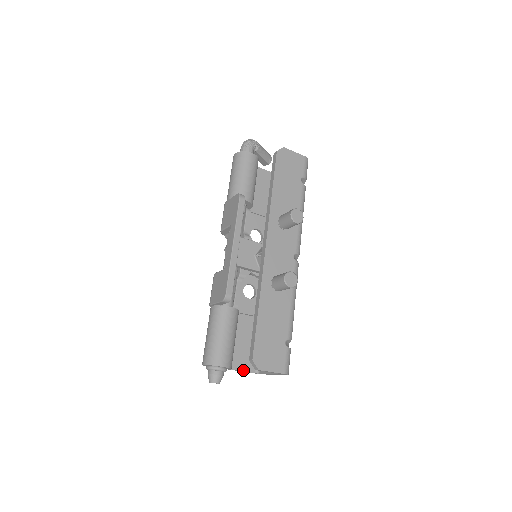
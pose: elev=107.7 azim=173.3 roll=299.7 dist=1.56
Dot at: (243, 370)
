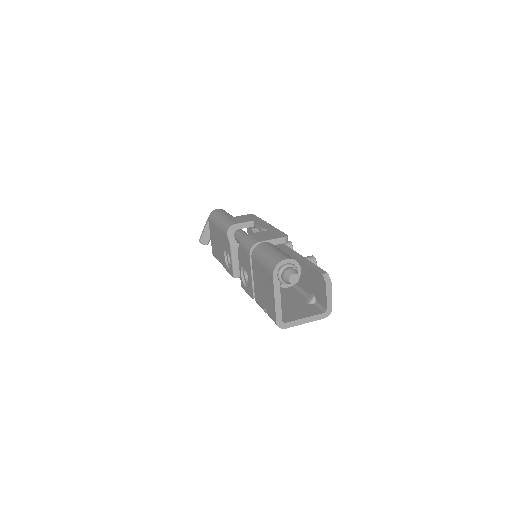
Dot at: occluded
